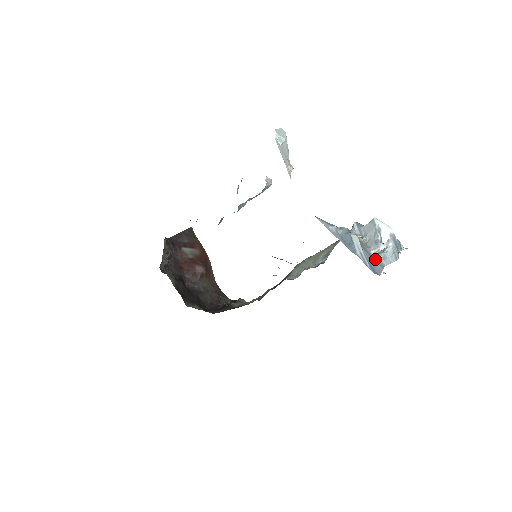
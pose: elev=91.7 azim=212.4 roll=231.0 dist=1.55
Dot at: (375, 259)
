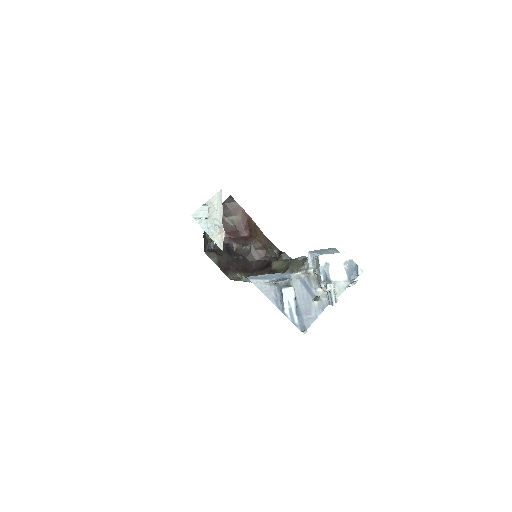
Dot at: (316, 301)
